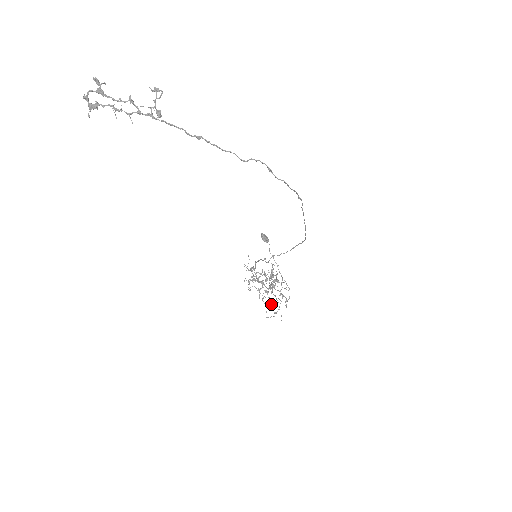
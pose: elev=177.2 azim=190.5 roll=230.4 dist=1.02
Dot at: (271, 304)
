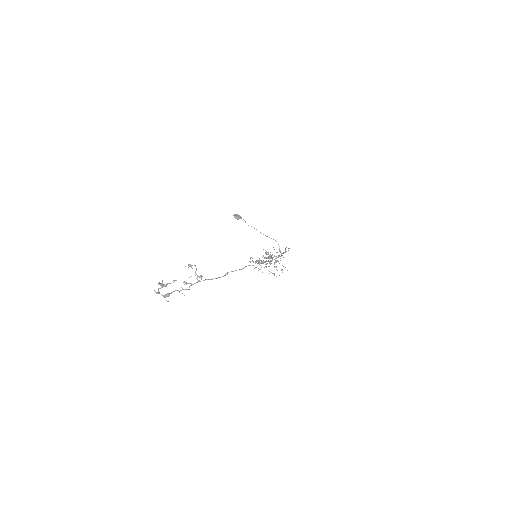
Dot at: (276, 267)
